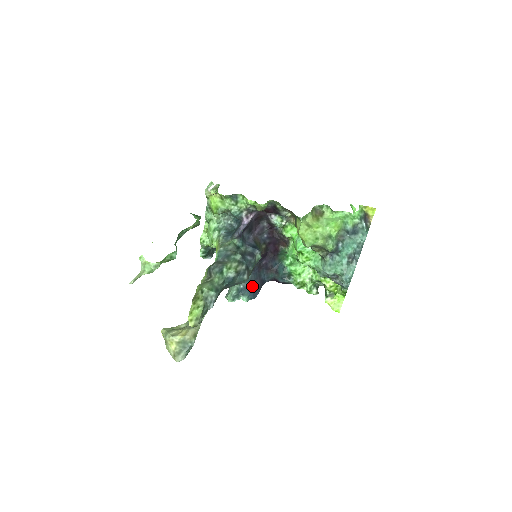
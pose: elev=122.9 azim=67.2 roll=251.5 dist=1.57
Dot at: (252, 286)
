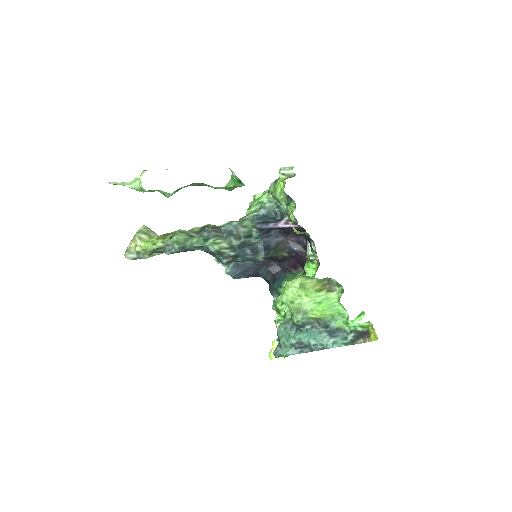
Dot at: (242, 269)
